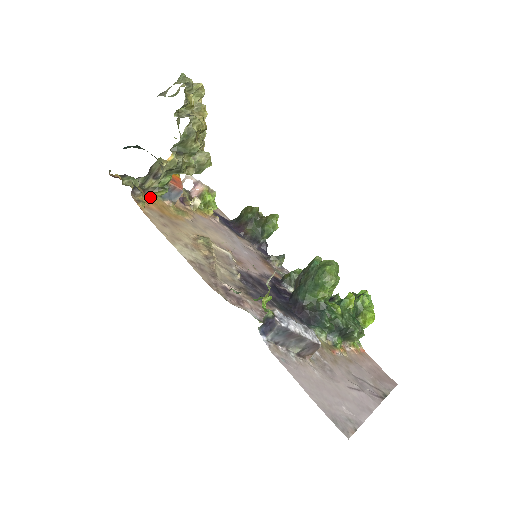
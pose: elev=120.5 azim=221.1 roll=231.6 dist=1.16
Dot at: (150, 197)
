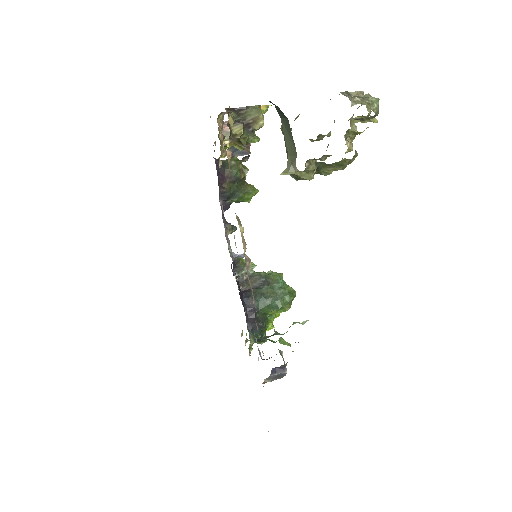
Dot at: occluded
